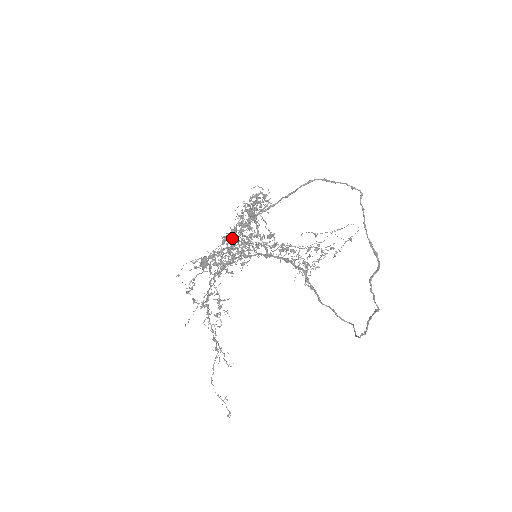
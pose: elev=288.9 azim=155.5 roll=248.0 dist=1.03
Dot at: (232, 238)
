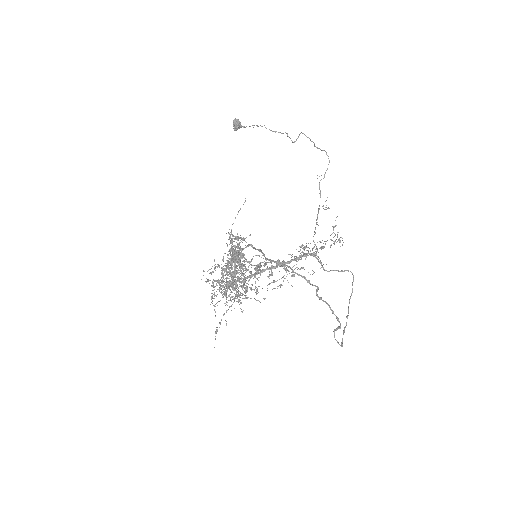
Dot at: occluded
